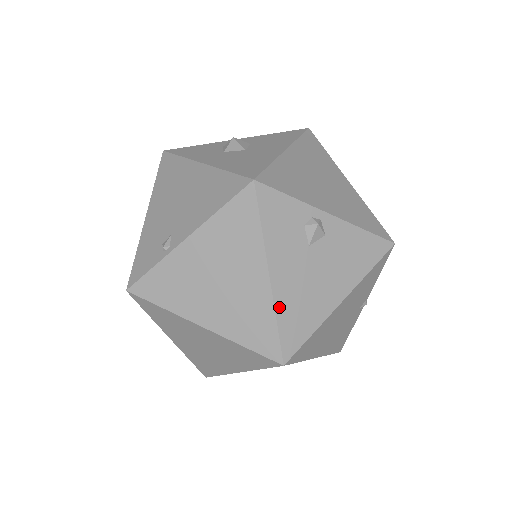
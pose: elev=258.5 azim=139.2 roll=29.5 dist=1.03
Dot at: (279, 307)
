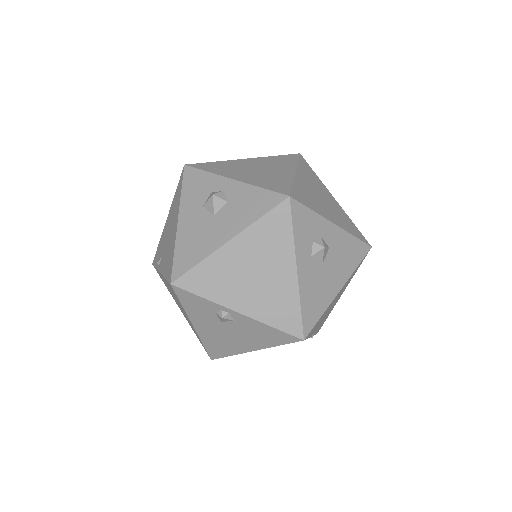
Dot at: (203, 339)
